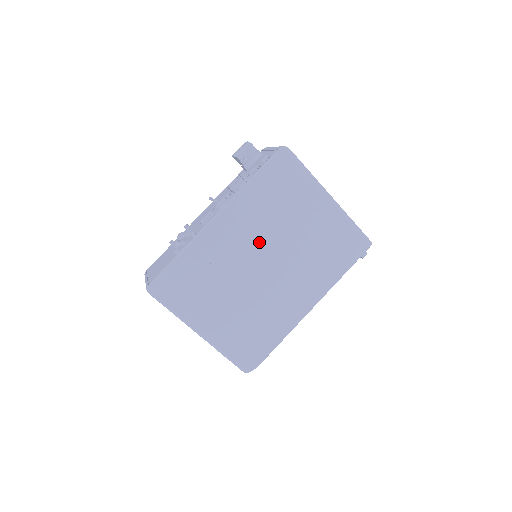
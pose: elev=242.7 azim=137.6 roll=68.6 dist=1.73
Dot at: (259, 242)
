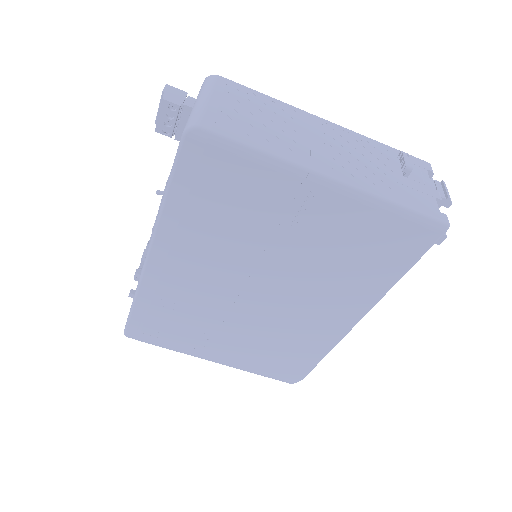
Dot at: (229, 270)
